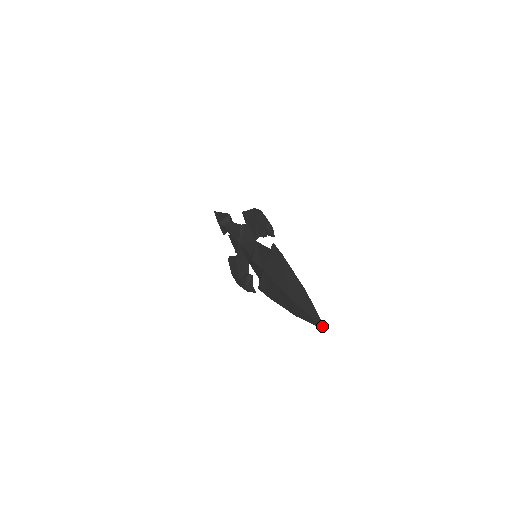
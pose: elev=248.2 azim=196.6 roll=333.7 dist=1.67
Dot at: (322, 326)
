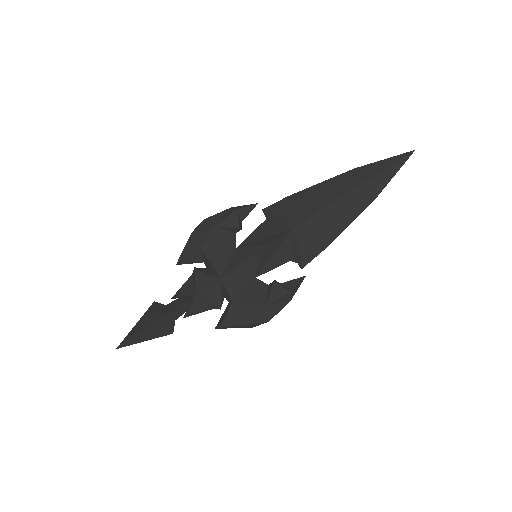
Dot at: (407, 154)
